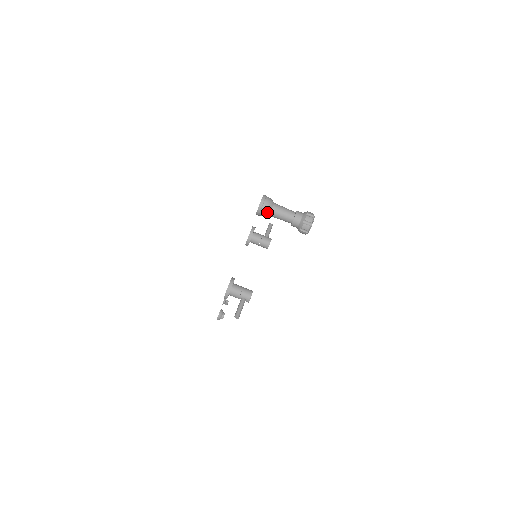
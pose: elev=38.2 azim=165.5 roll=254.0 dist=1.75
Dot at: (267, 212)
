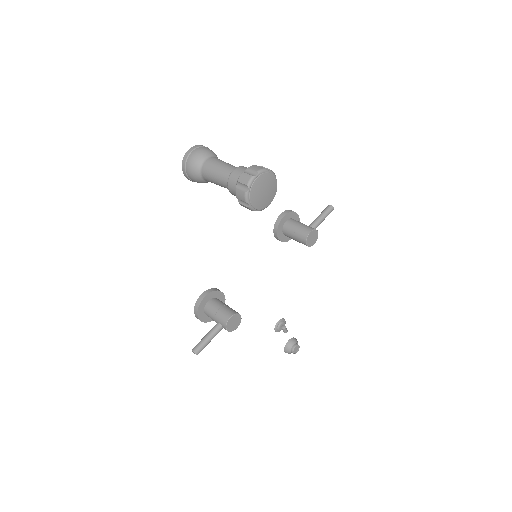
Dot at: (195, 174)
